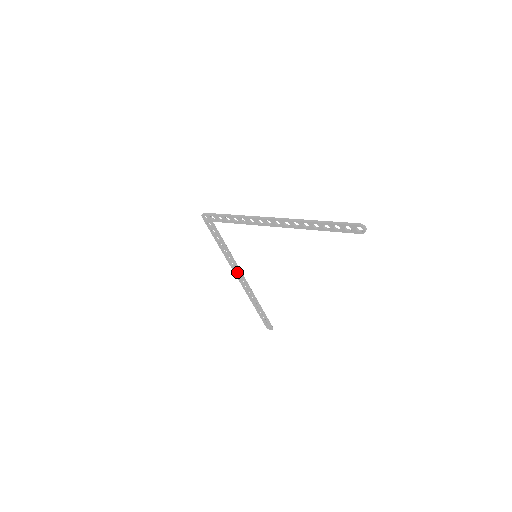
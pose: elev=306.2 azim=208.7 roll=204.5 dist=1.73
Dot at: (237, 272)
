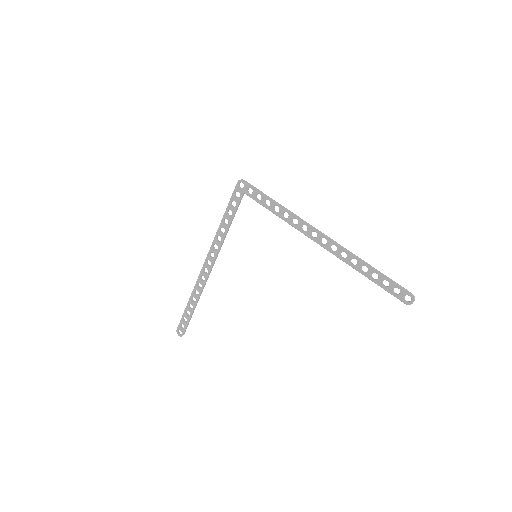
Dot at: (211, 258)
